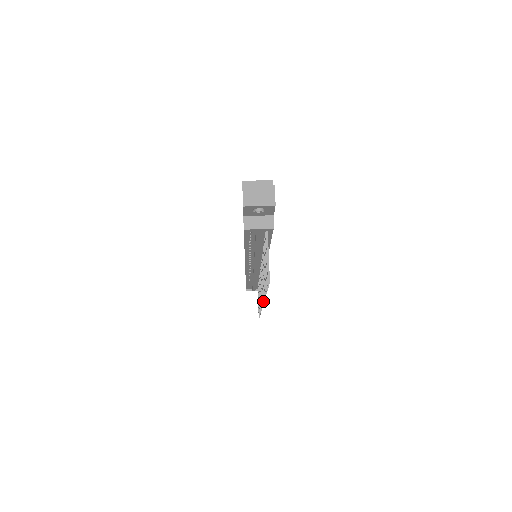
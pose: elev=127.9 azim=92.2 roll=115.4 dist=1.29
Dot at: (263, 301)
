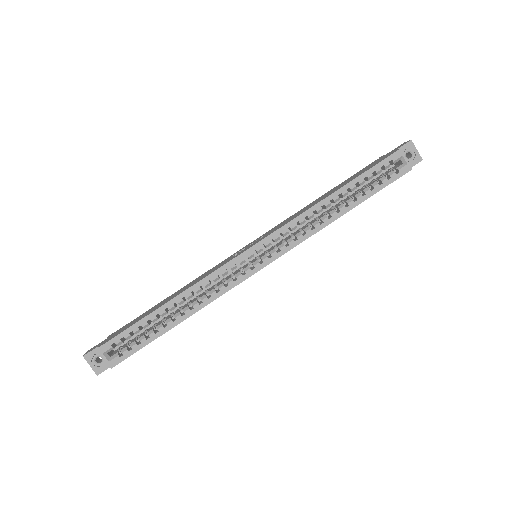
Dot at: occluded
